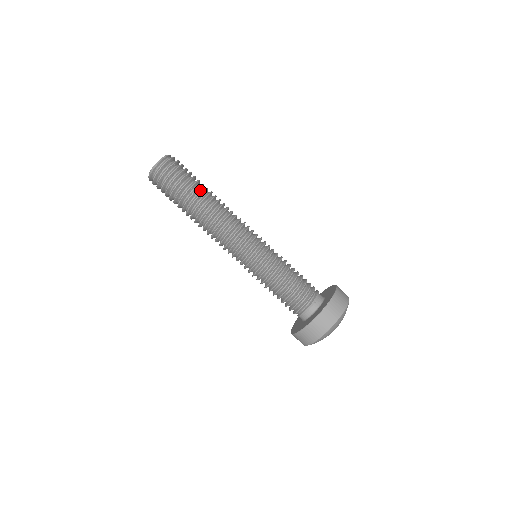
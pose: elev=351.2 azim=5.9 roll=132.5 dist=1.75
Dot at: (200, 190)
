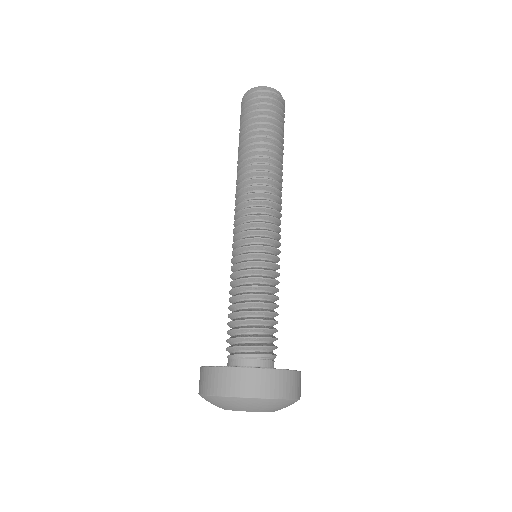
Dot at: (260, 142)
